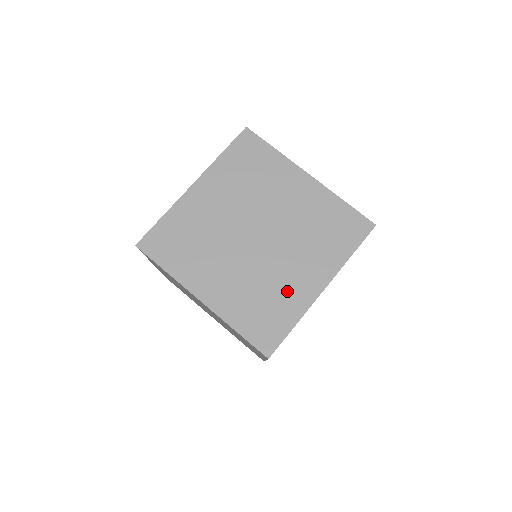
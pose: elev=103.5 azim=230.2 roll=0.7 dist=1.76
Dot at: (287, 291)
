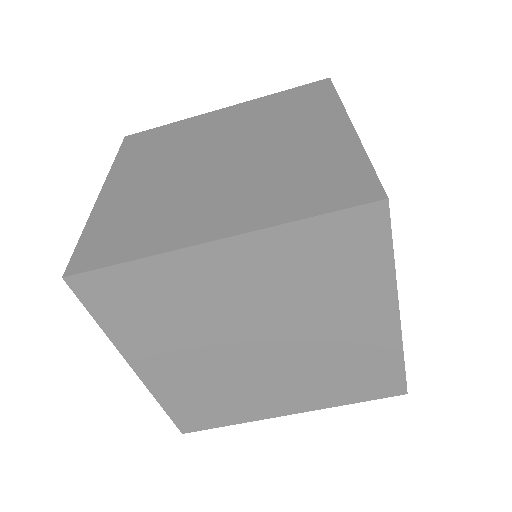
Dot at: (360, 350)
